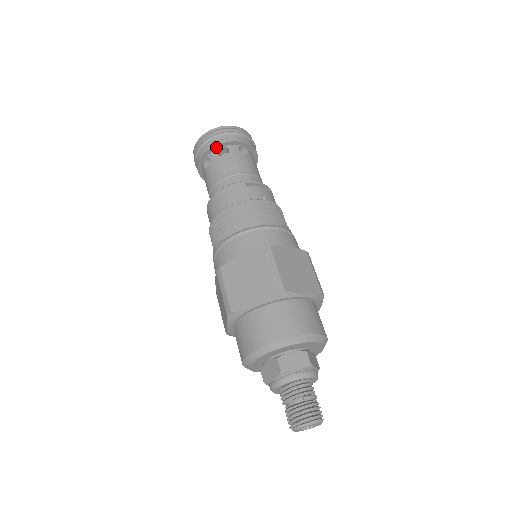
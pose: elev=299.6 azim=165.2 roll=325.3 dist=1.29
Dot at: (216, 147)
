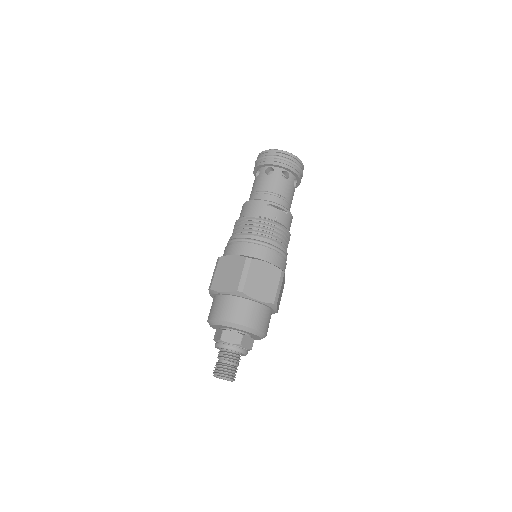
Dot at: (266, 165)
